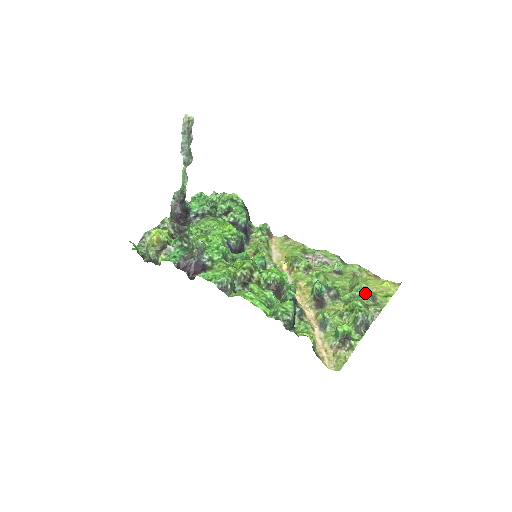
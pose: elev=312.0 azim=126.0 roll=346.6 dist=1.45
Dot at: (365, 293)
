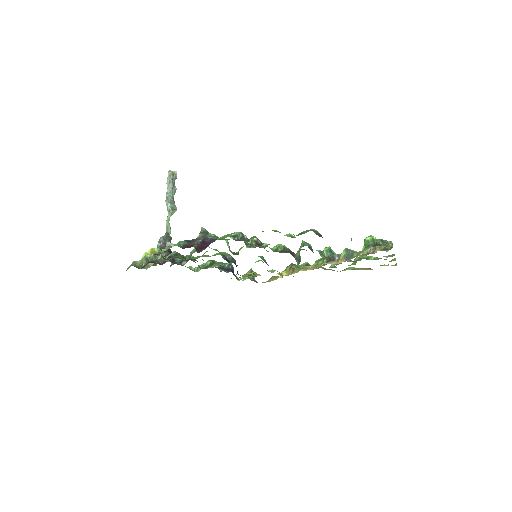
Dot at: occluded
